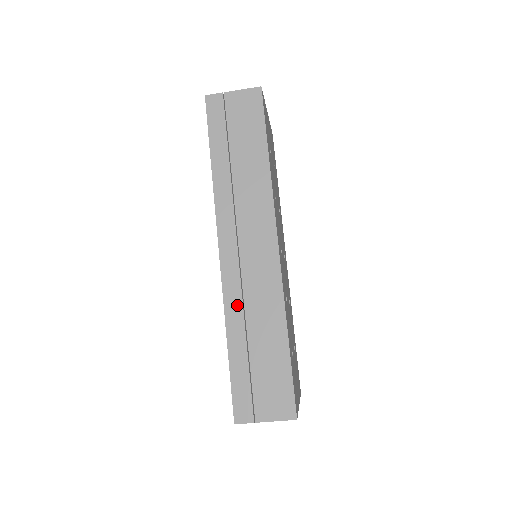
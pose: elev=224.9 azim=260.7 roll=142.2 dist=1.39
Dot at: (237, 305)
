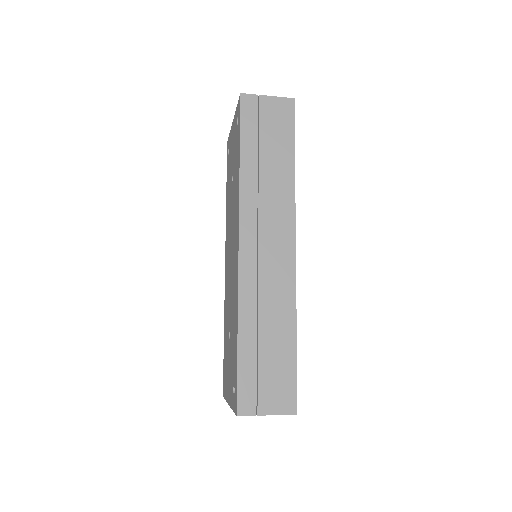
Dot at: (251, 299)
